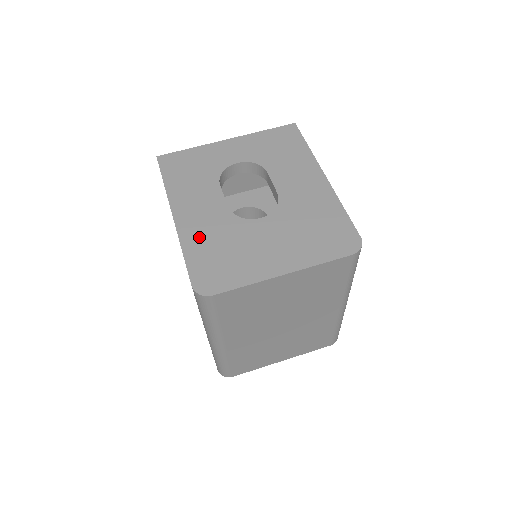
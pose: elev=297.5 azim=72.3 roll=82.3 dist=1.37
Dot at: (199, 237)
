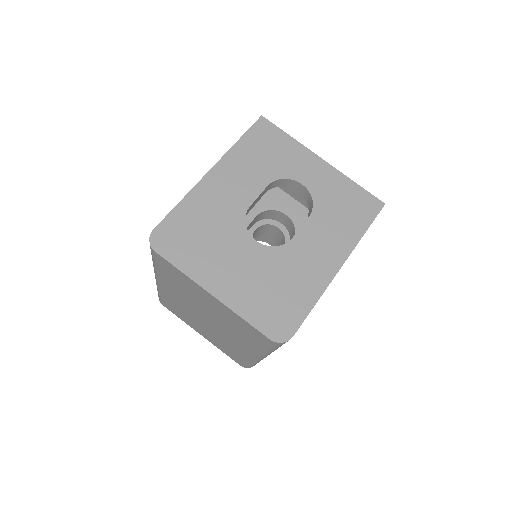
Dot at: (203, 204)
